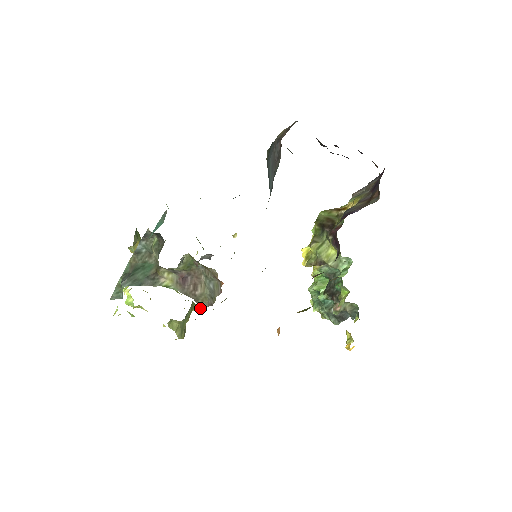
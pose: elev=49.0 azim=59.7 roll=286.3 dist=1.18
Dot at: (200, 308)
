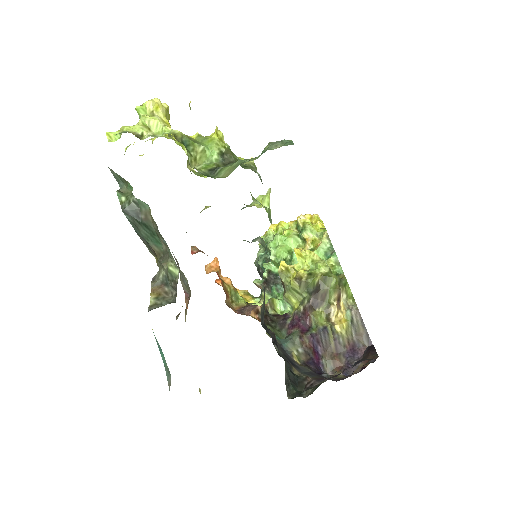
Dot at: occluded
